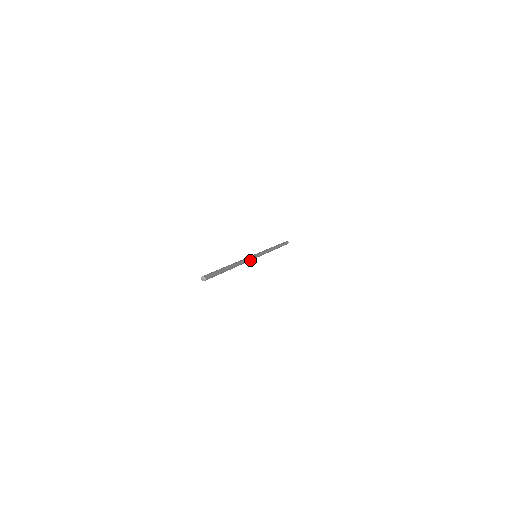
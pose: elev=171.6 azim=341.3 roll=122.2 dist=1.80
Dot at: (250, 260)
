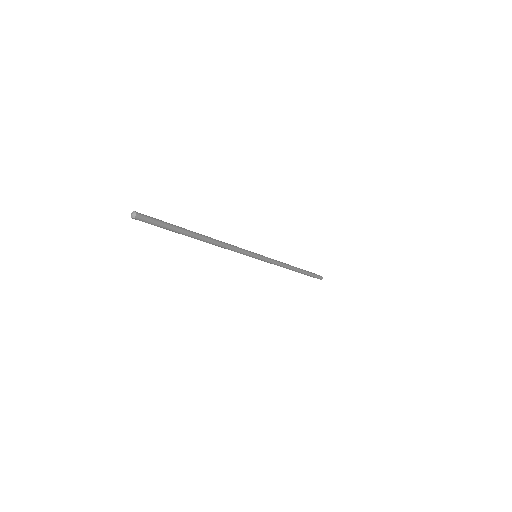
Dot at: (242, 252)
